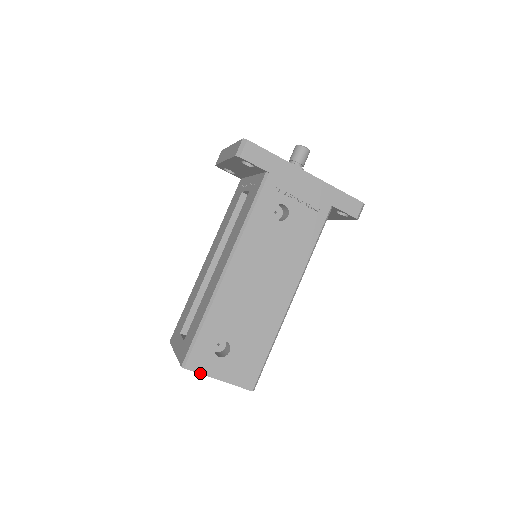
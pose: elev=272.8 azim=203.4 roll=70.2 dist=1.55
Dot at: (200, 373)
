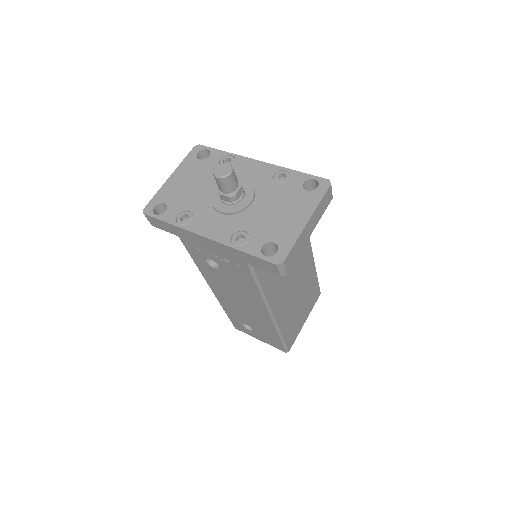
Dot at: (246, 333)
